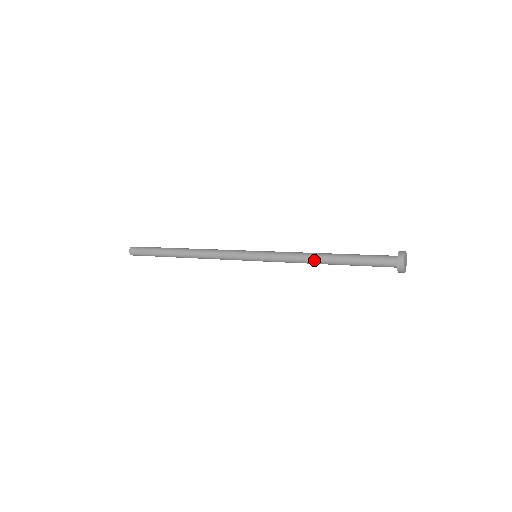
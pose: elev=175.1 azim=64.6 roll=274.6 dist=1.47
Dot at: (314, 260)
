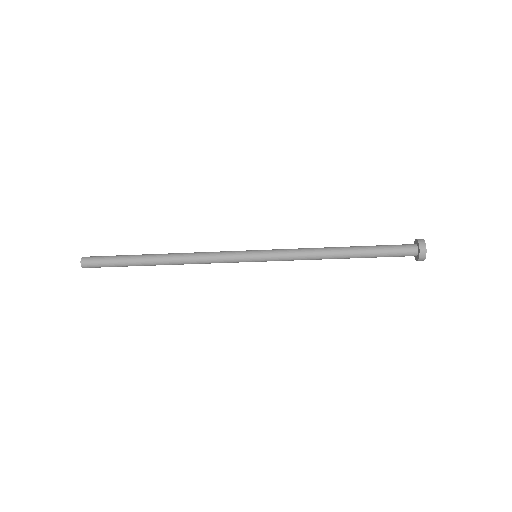
Dot at: (328, 250)
